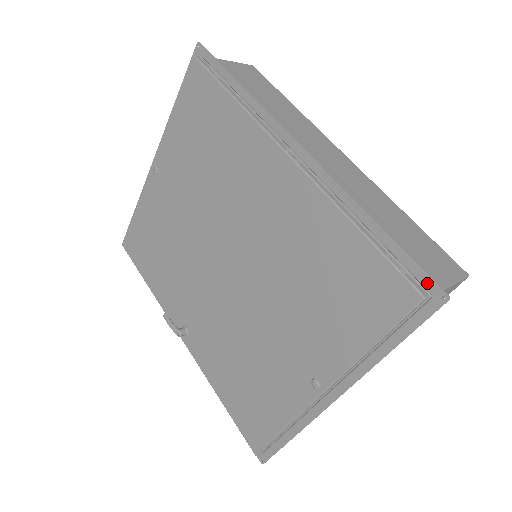
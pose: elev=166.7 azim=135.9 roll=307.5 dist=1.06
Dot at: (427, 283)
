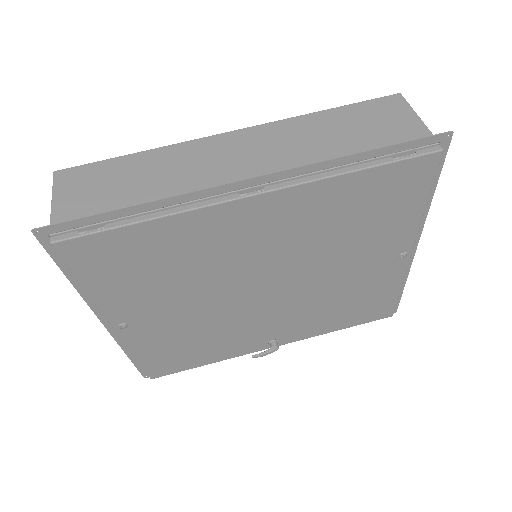
Dot at: (431, 141)
